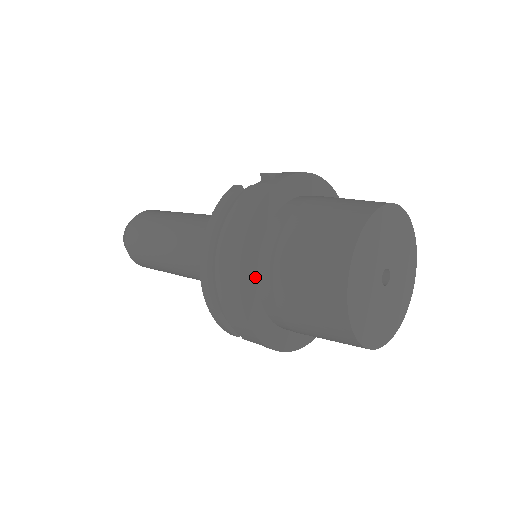
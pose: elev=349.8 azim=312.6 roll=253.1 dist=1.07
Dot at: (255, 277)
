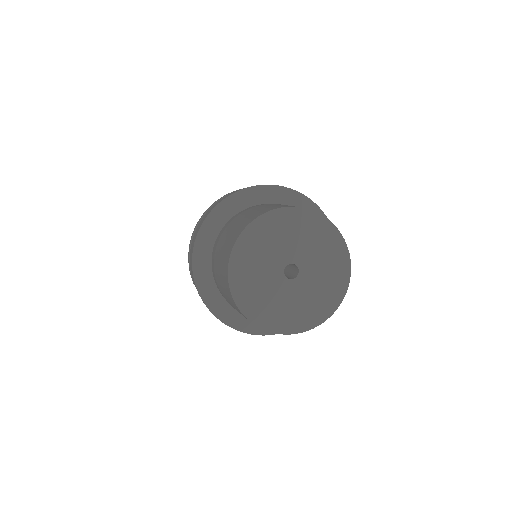
Dot at: (220, 228)
